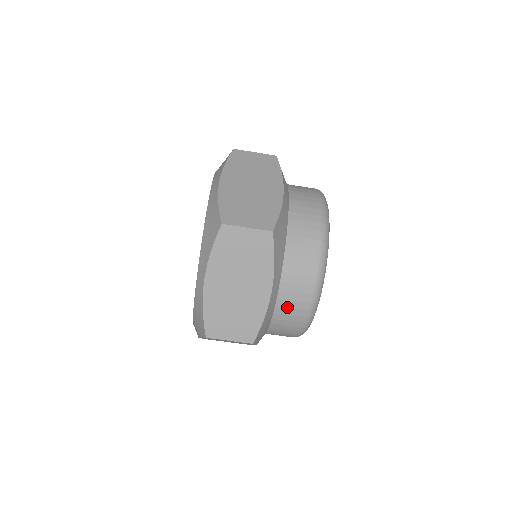
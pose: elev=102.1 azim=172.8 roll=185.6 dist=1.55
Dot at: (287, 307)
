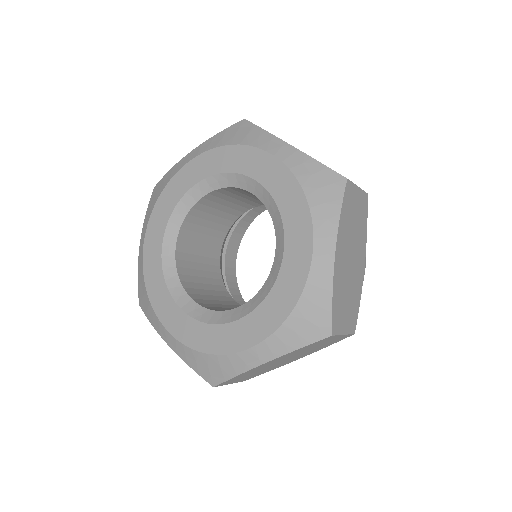
Dot at: occluded
